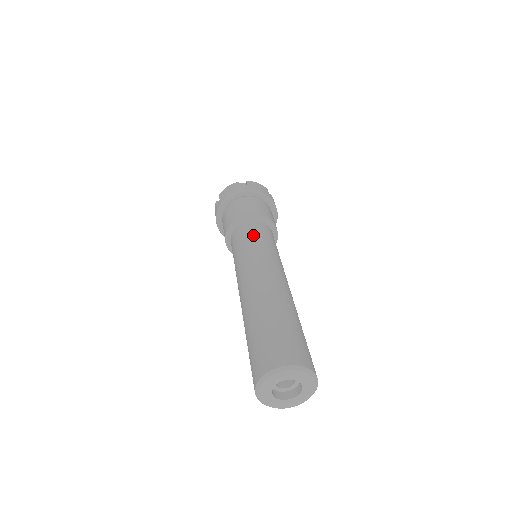
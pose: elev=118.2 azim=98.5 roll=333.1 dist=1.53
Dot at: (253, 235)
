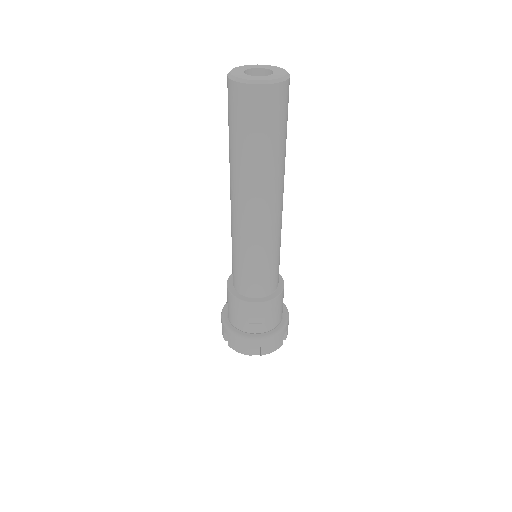
Dot at: occluded
